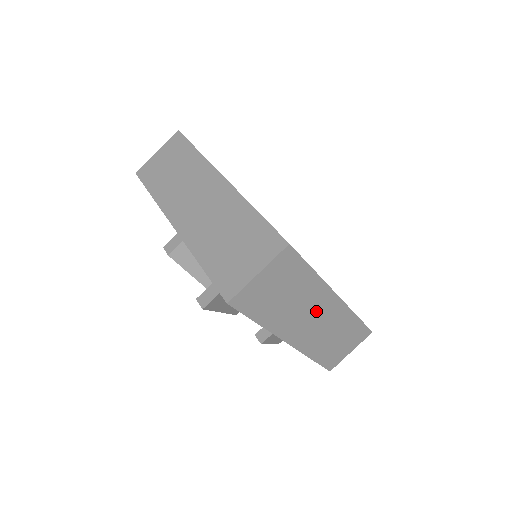
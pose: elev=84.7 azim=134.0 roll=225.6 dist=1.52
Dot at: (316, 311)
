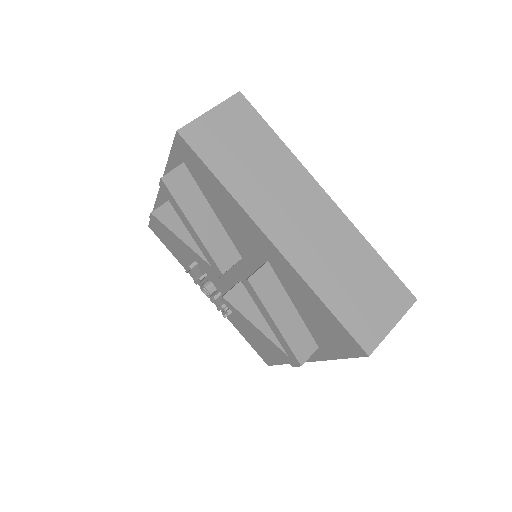
Dot at: (301, 204)
